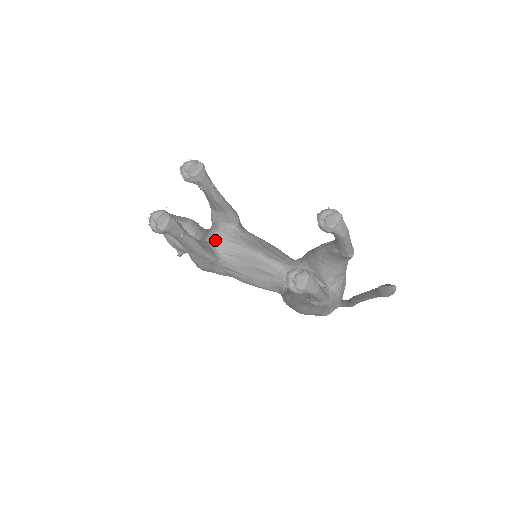
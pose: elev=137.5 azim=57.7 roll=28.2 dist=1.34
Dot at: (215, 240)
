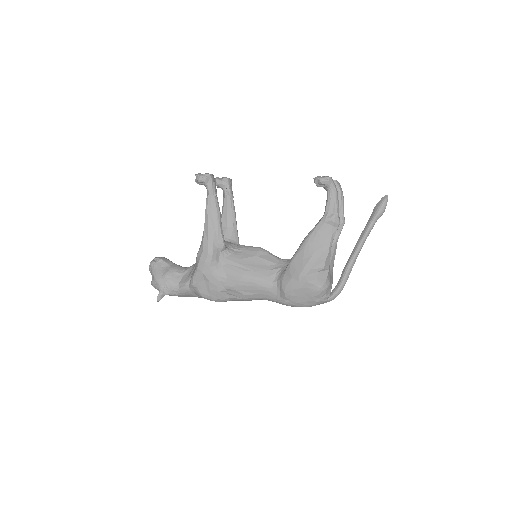
Dot at: occluded
